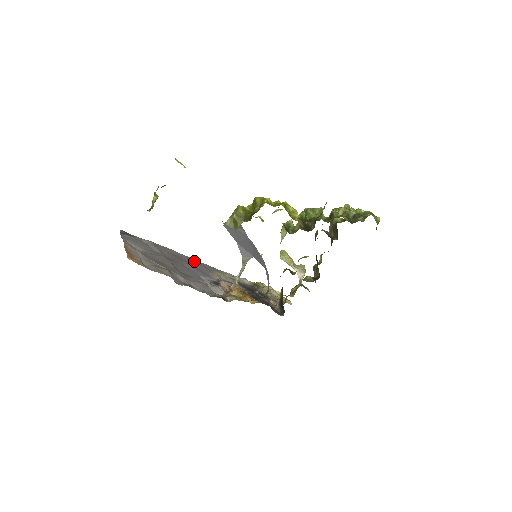
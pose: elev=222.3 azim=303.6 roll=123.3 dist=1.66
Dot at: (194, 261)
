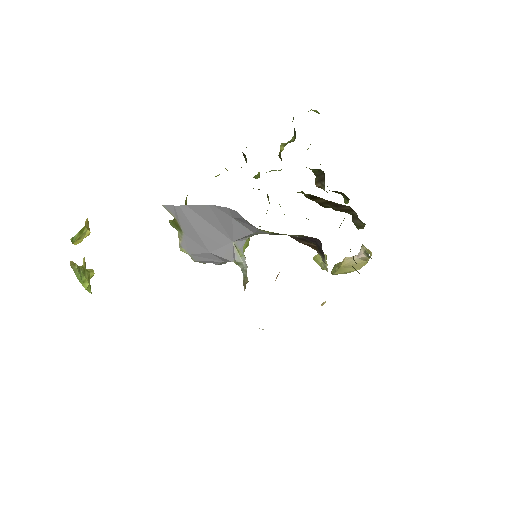
Dot at: occluded
